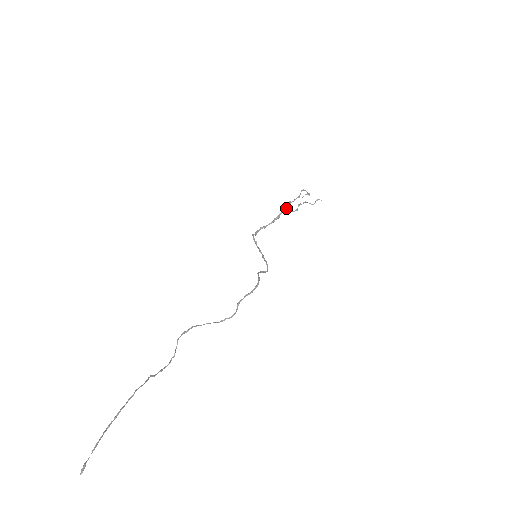
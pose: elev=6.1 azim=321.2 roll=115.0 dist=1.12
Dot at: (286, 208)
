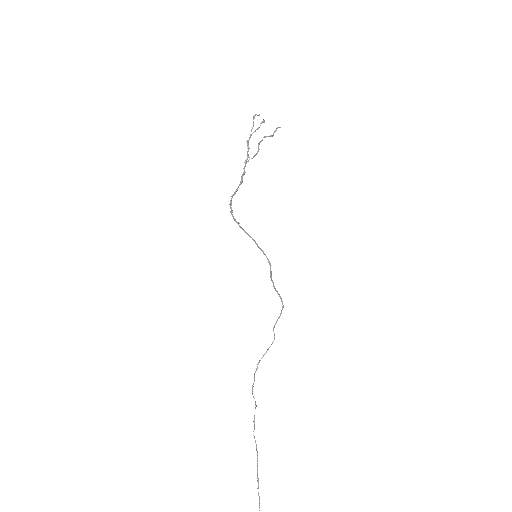
Dot at: (248, 156)
